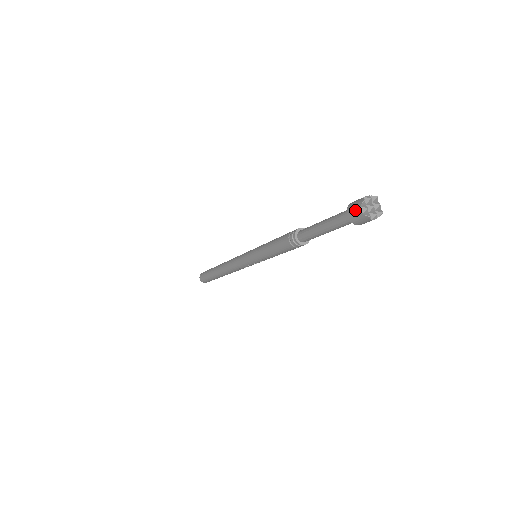
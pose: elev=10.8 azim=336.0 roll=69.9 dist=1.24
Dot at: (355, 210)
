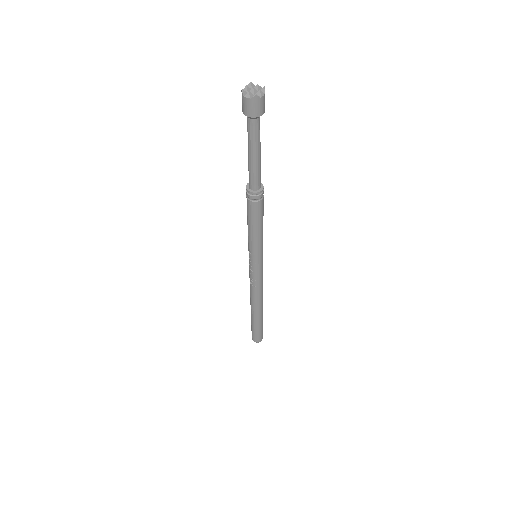
Dot at: occluded
